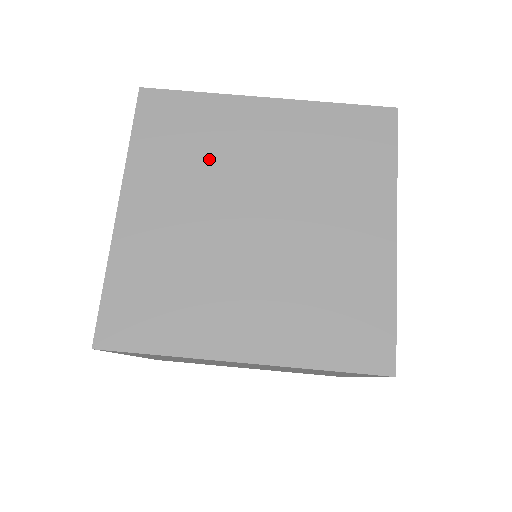
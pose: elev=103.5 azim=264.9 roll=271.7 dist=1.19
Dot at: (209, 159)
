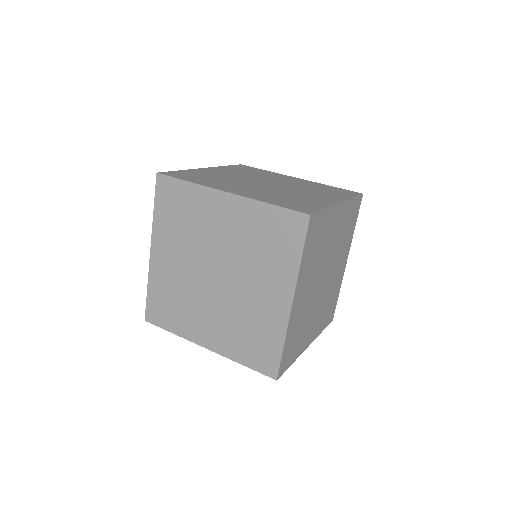
Dot at: (258, 175)
